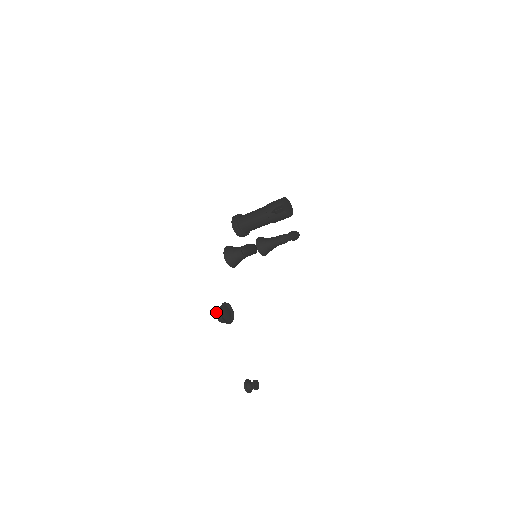
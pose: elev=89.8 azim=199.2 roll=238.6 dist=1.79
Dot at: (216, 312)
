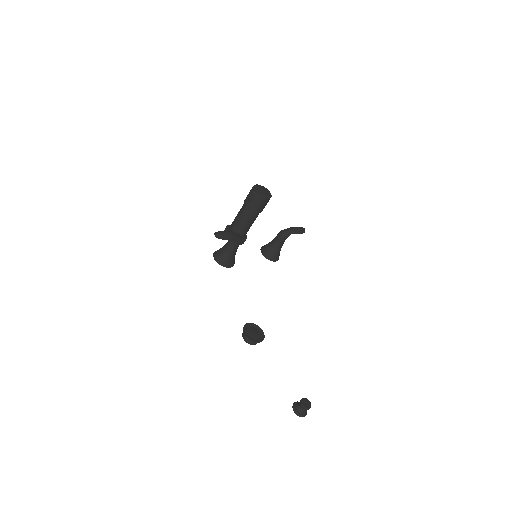
Dot at: (242, 334)
